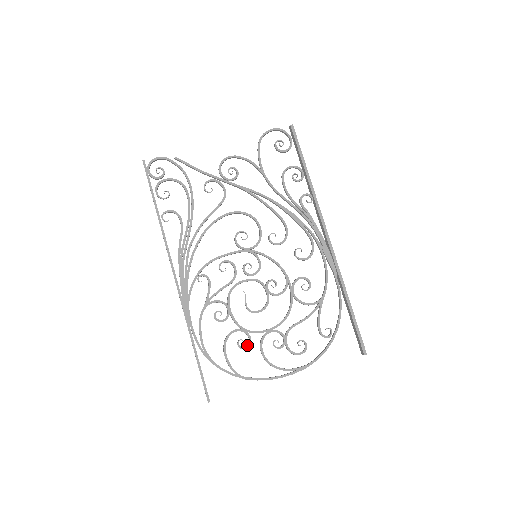
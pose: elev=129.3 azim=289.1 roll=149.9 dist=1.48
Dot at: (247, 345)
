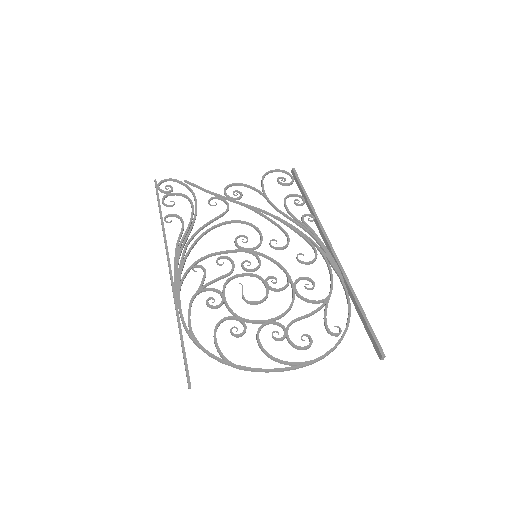
Dot at: occluded
